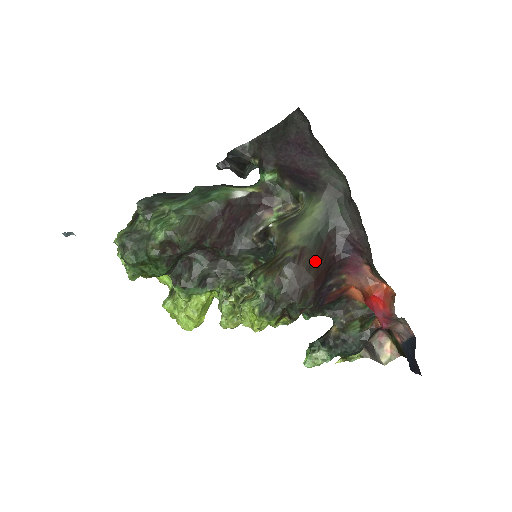
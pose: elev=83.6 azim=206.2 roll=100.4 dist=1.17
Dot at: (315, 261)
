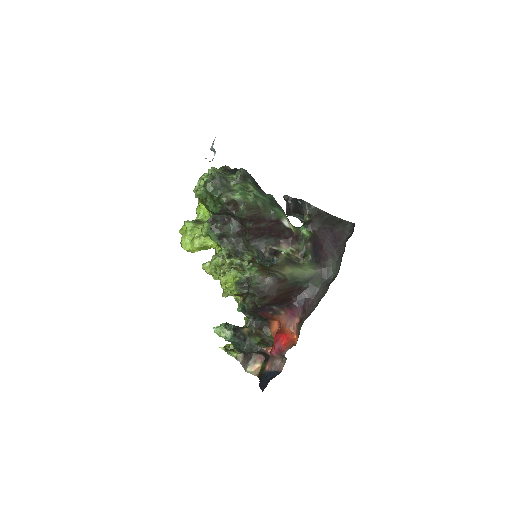
Dot at: (284, 290)
